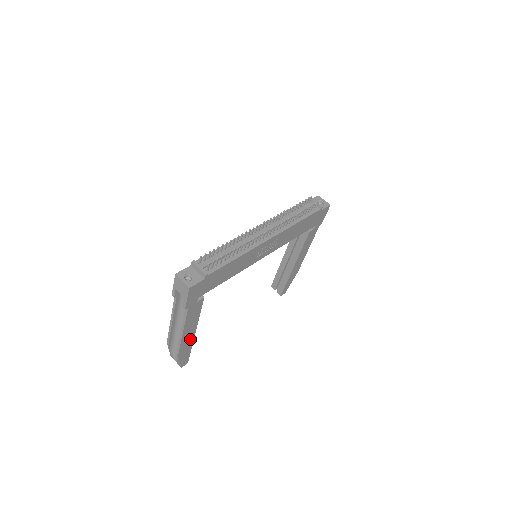
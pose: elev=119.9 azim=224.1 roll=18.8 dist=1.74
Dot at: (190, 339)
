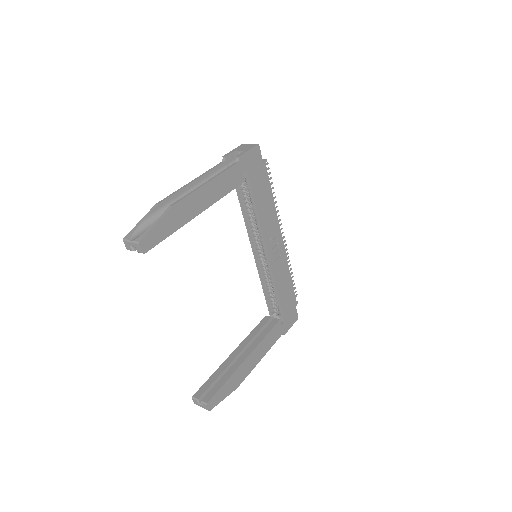
Dot at: (192, 211)
